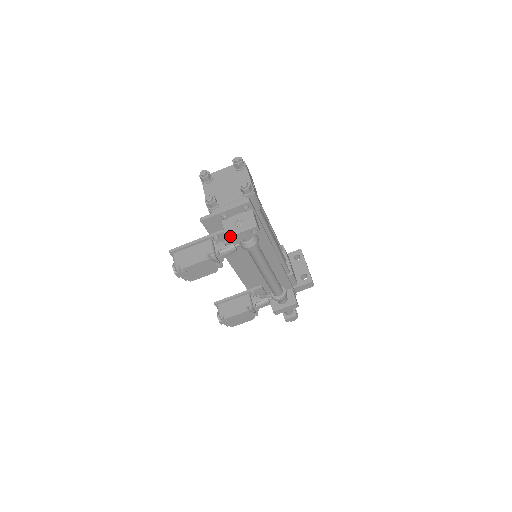
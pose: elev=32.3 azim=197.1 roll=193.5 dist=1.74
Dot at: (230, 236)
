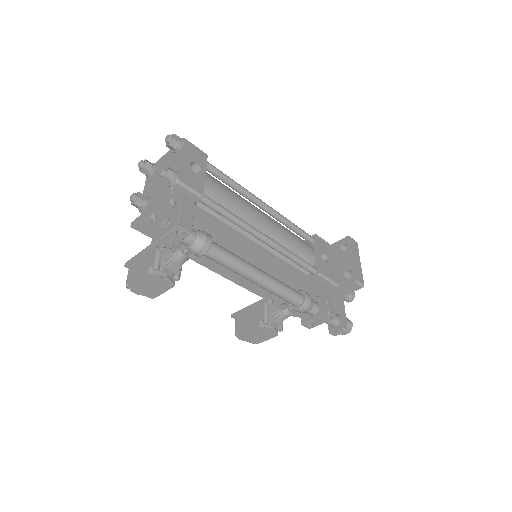
Dot at: (154, 243)
